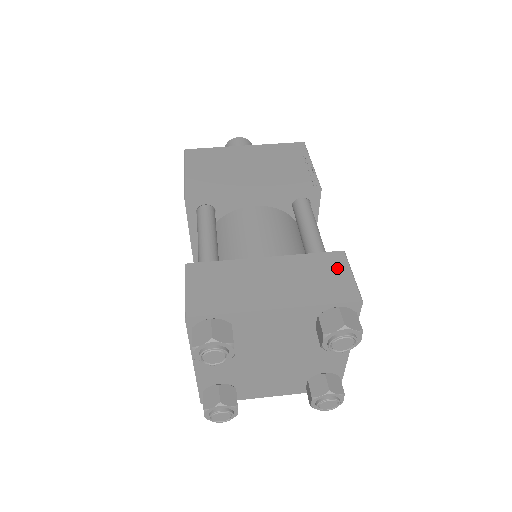
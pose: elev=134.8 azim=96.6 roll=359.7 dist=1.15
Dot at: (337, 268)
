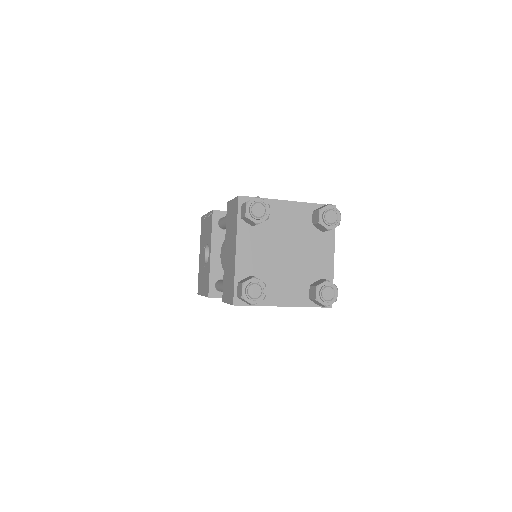
Dot at: occluded
